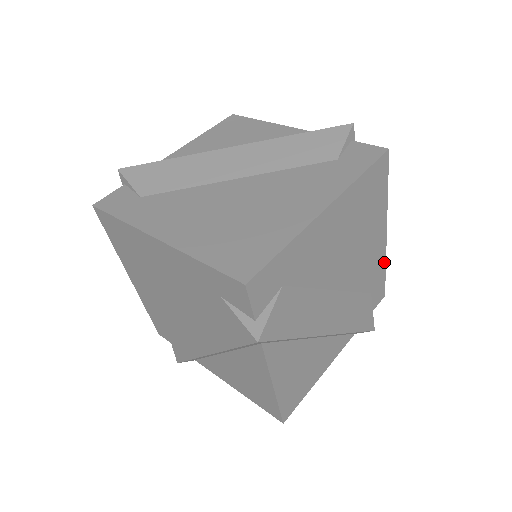
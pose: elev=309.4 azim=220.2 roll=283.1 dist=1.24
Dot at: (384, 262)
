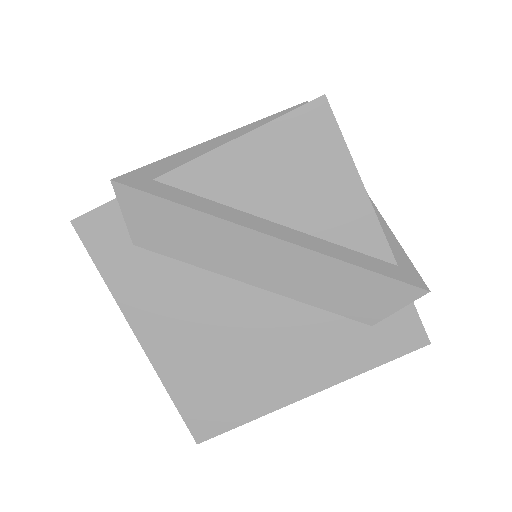
Dot at: occluded
